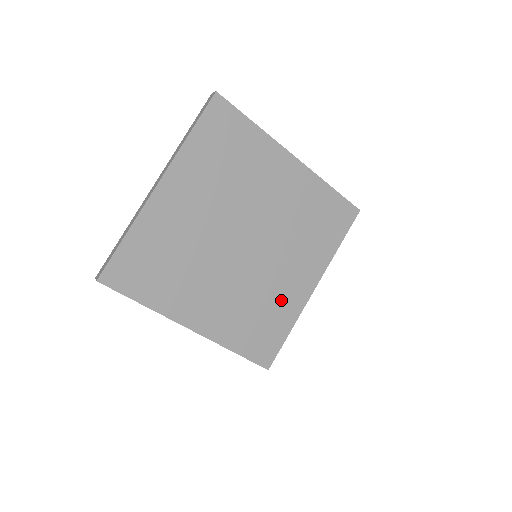
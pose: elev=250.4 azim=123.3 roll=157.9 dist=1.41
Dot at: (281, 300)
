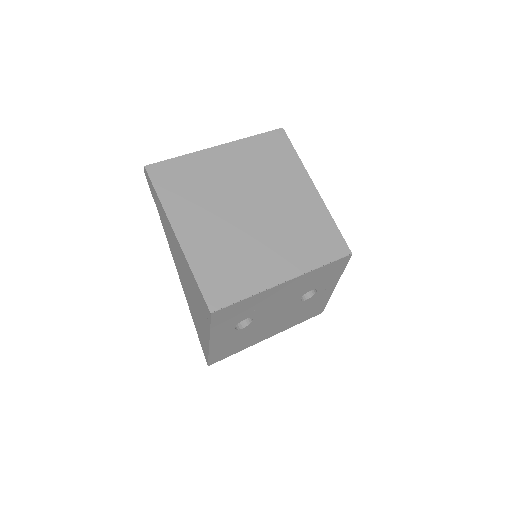
Dot at: (254, 268)
